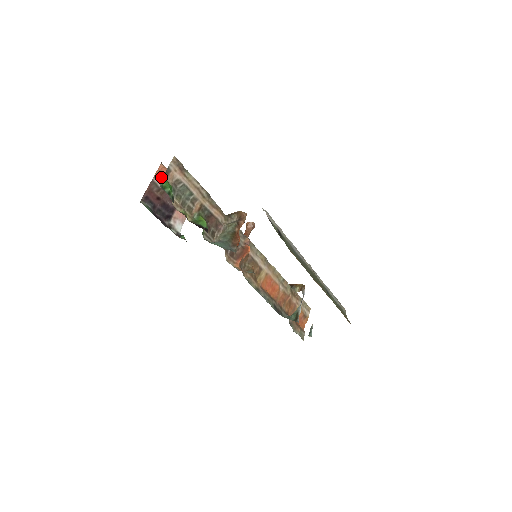
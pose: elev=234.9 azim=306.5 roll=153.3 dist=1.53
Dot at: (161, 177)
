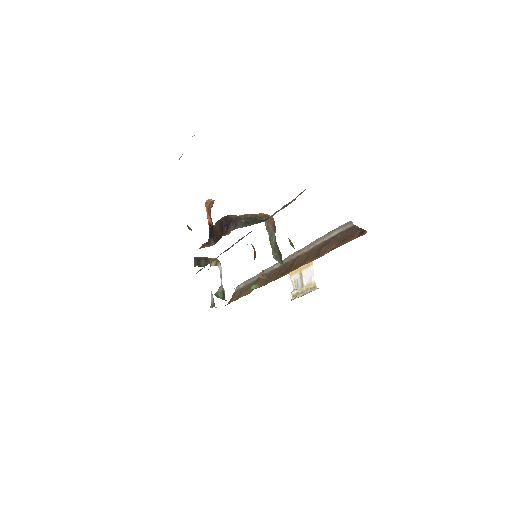
Dot at: occluded
